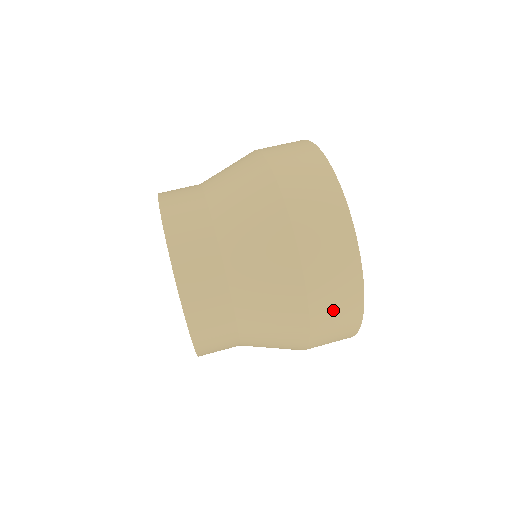
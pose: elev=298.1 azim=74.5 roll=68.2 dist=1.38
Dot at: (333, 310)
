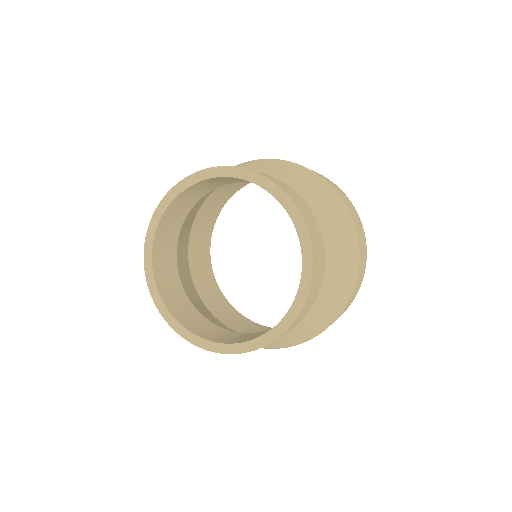
Dot at: occluded
